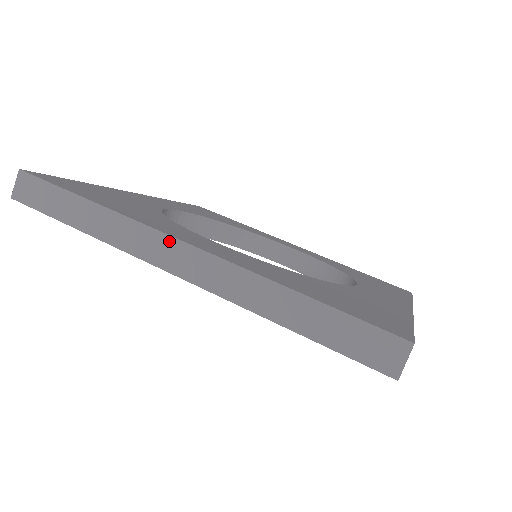
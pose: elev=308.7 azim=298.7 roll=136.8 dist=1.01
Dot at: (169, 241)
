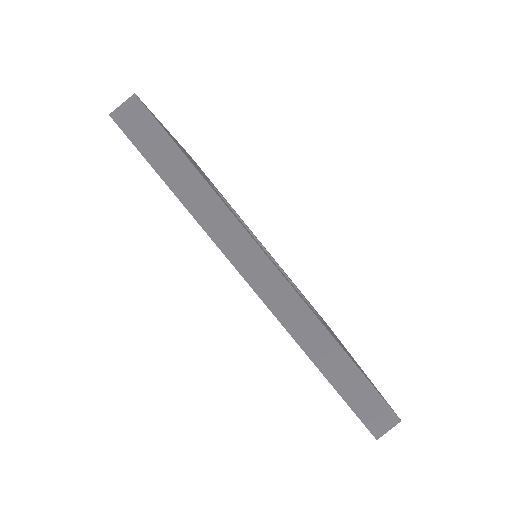
Dot at: (259, 253)
